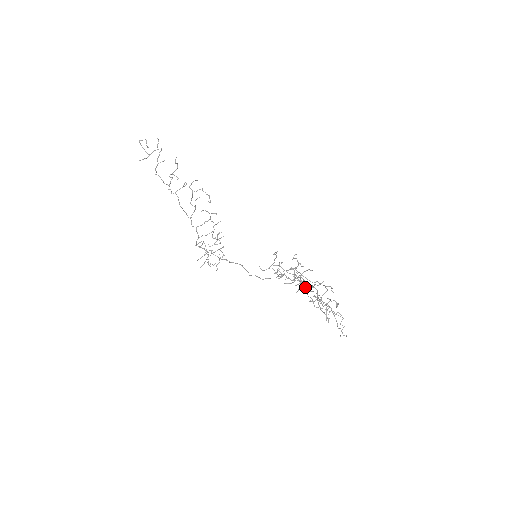
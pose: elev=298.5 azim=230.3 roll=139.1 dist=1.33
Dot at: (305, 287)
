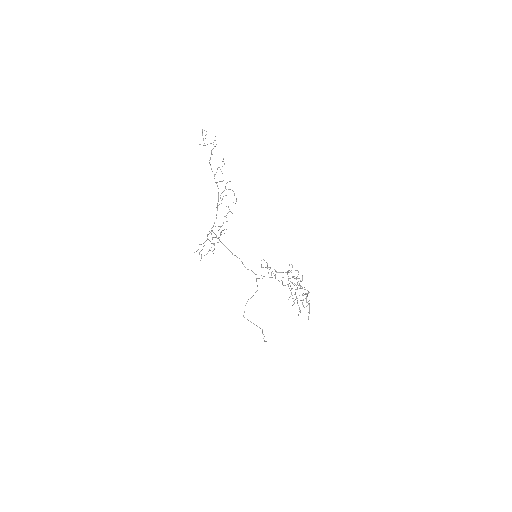
Dot at: occluded
